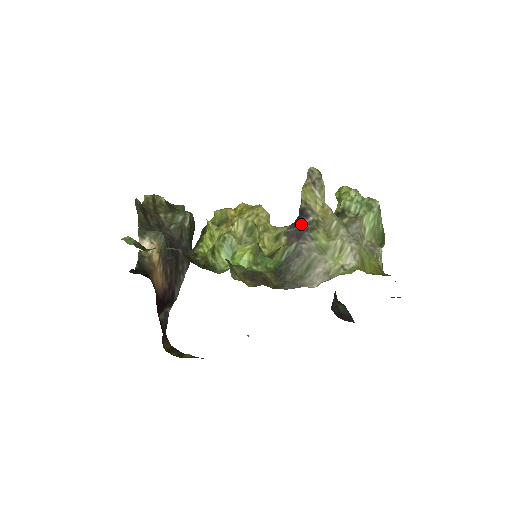
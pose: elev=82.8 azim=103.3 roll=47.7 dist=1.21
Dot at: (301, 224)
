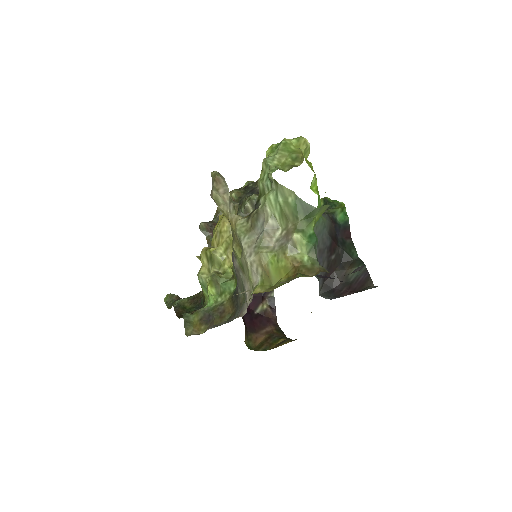
Dot at: occluded
